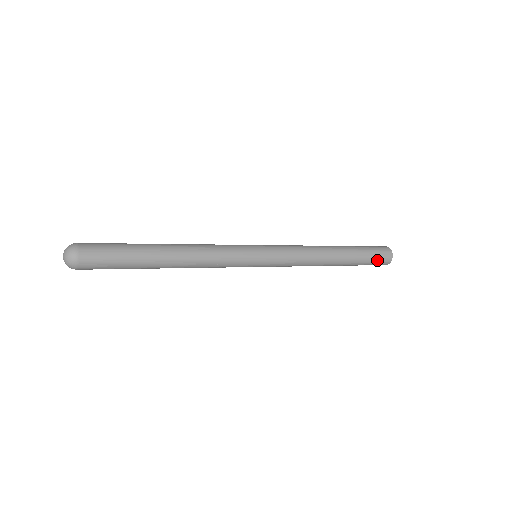
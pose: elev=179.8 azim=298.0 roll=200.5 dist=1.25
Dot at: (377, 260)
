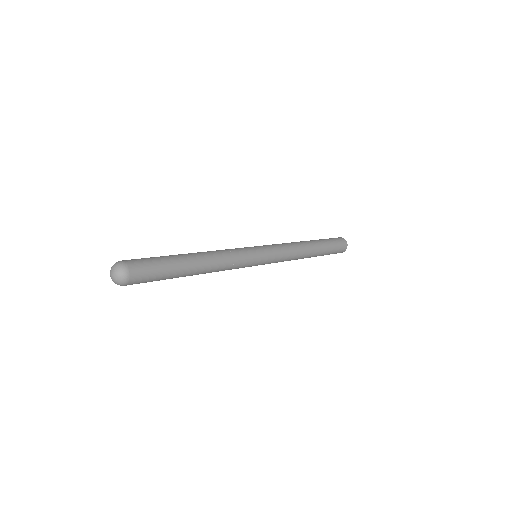
Dot at: (334, 253)
